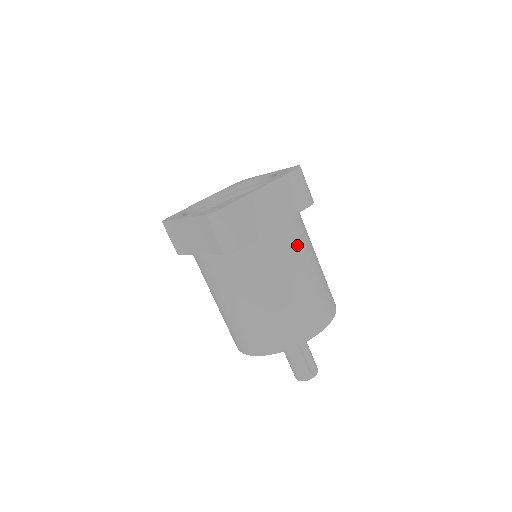
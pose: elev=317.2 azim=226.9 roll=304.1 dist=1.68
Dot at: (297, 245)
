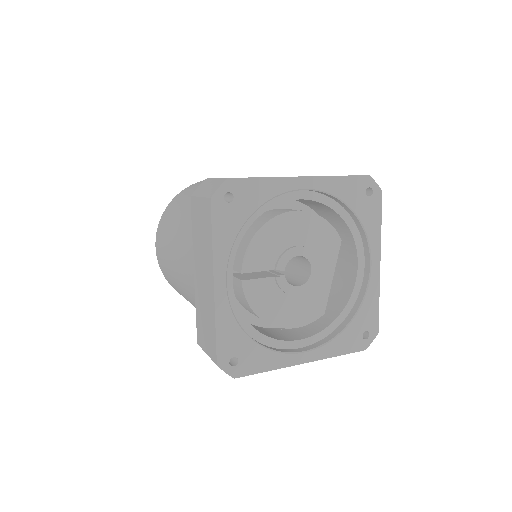
Dot at: occluded
